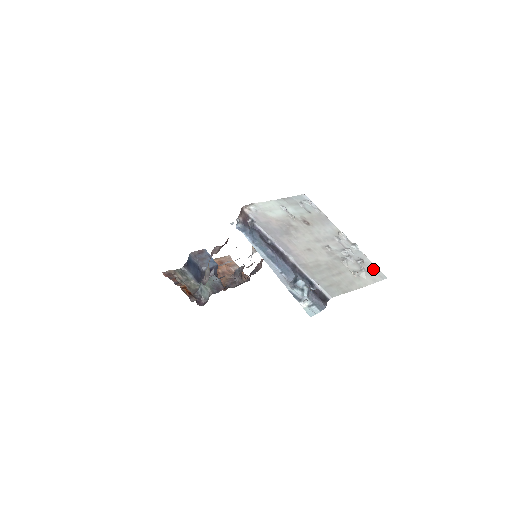
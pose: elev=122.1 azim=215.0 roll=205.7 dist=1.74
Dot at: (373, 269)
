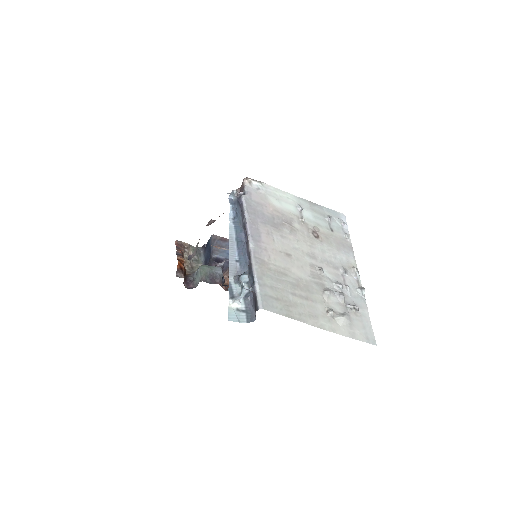
Dot at: (364, 325)
